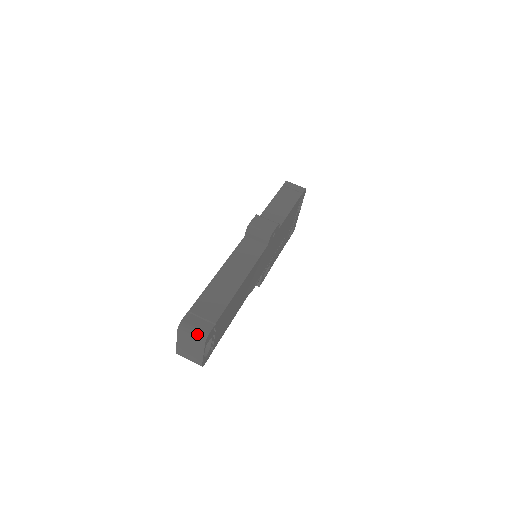
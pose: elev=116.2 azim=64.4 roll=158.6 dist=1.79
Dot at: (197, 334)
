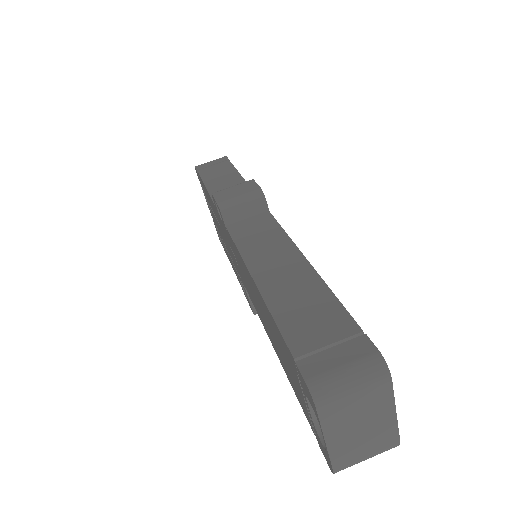
Dot at: (362, 376)
